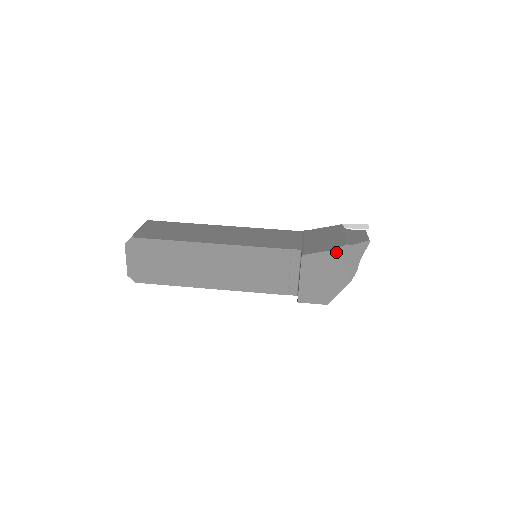
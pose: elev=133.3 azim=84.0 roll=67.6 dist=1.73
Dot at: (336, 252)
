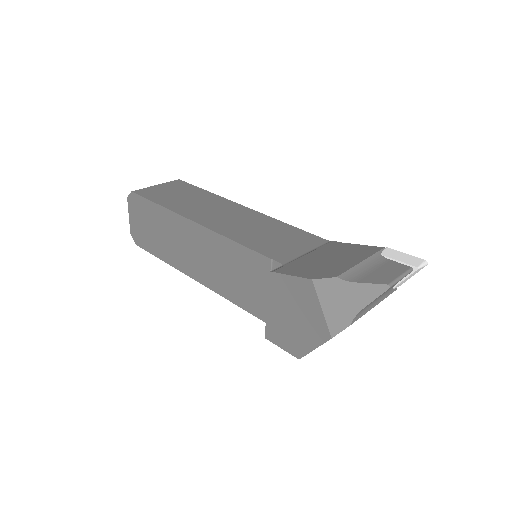
Dot at: (312, 284)
